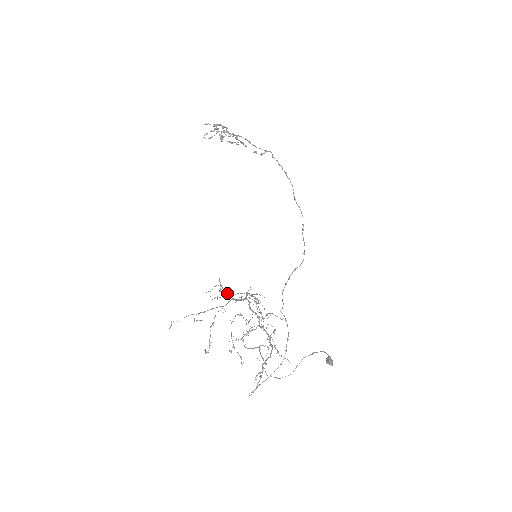
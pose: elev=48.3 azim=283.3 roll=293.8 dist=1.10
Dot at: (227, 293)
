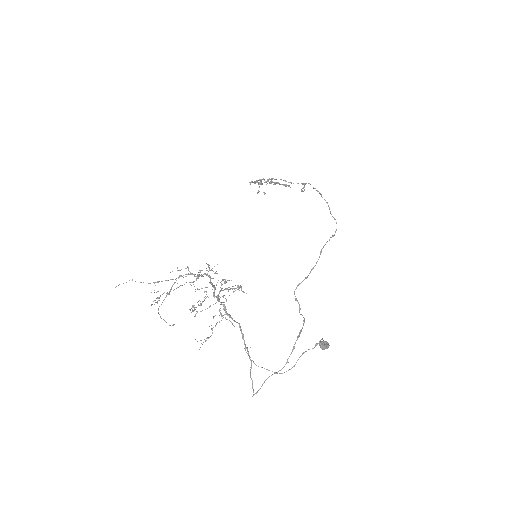
Dot at: occluded
